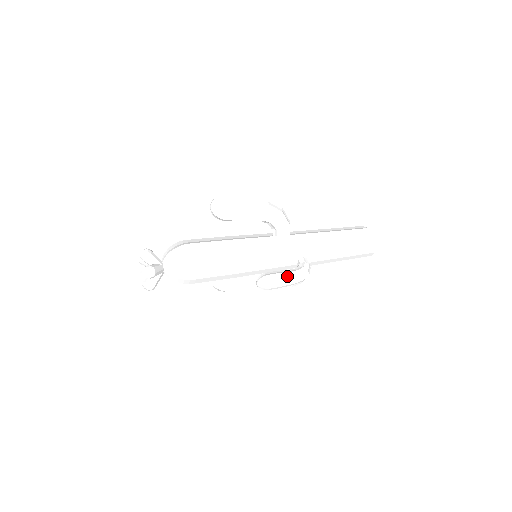
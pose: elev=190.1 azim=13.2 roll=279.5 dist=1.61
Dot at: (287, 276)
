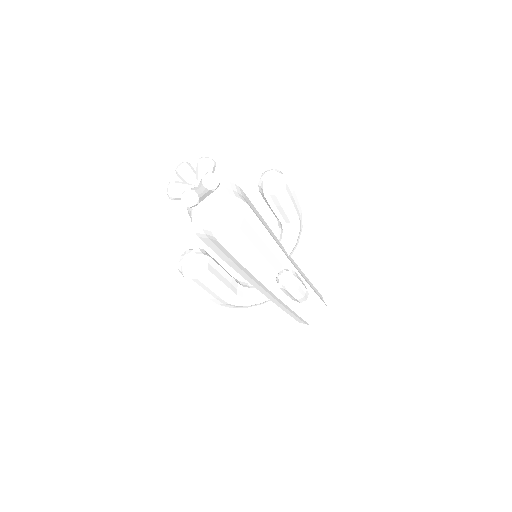
Dot at: (304, 285)
